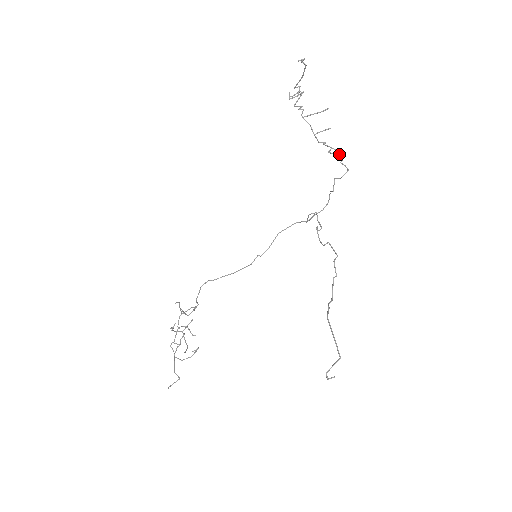
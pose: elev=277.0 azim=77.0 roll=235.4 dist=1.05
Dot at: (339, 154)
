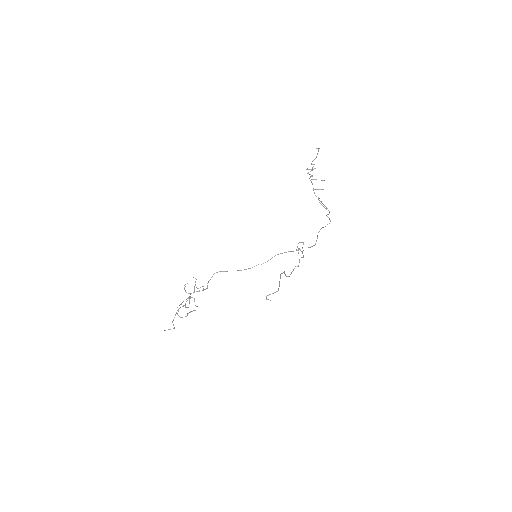
Dot at: (327, 208)
